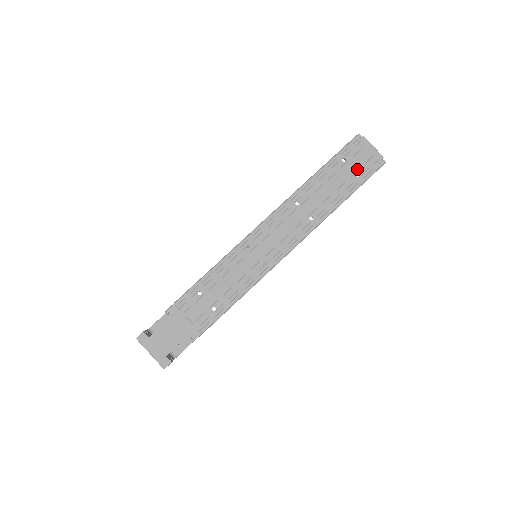
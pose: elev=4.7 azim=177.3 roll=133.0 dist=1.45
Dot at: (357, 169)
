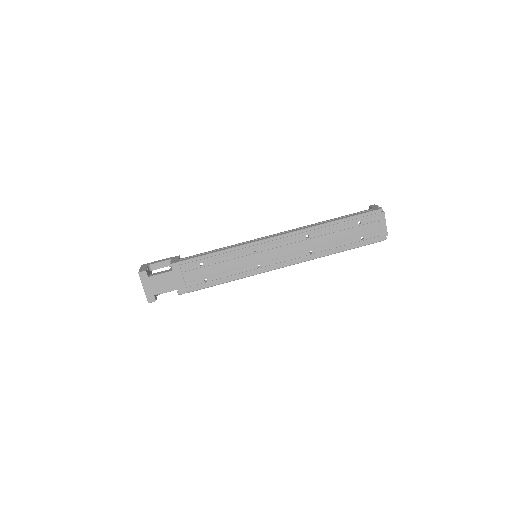
Dot at: (364, 234)
